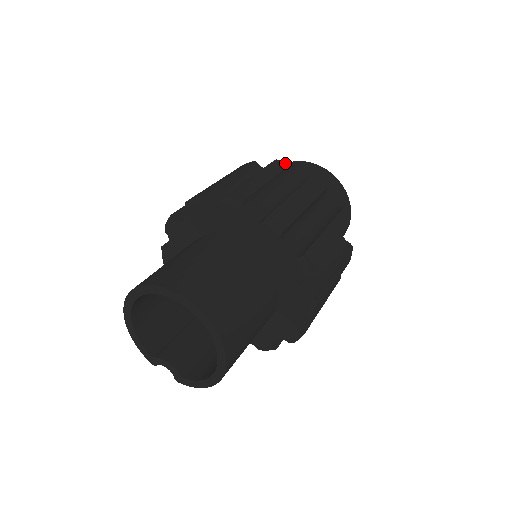
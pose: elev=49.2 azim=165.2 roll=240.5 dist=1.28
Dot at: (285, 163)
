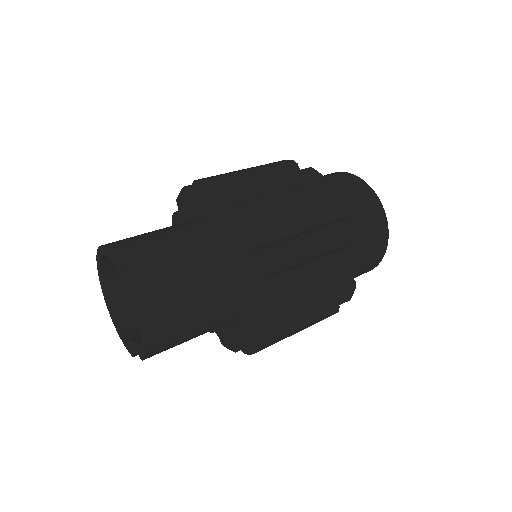
Dot at: occluded
